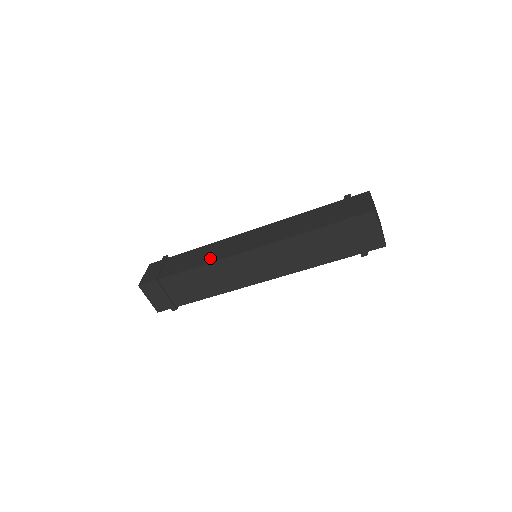
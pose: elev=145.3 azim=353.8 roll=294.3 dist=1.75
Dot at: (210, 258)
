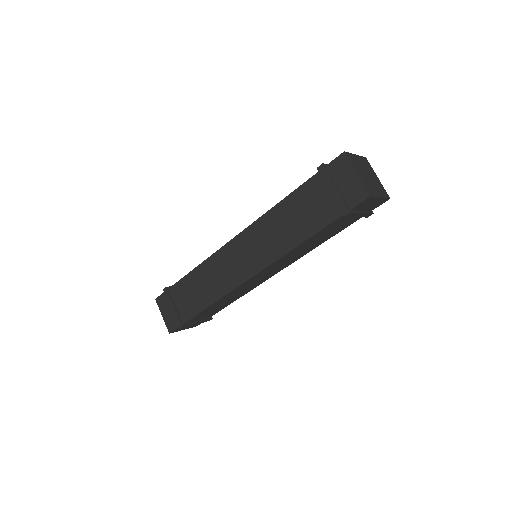
Dot at: occluded
